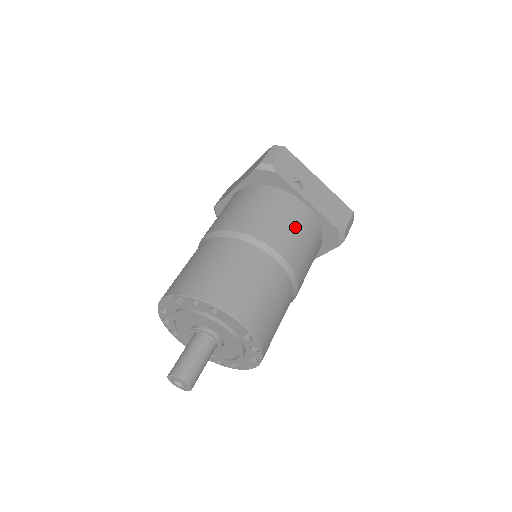
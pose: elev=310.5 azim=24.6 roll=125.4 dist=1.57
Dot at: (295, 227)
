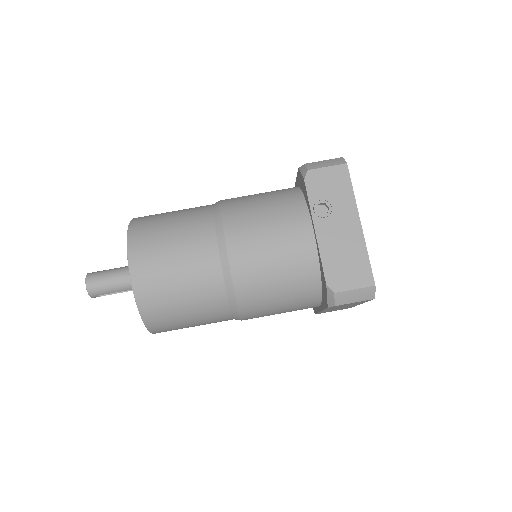
Dot at: (274, 243)
